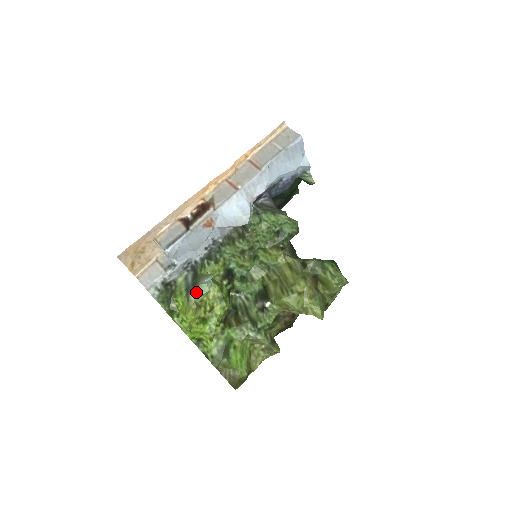
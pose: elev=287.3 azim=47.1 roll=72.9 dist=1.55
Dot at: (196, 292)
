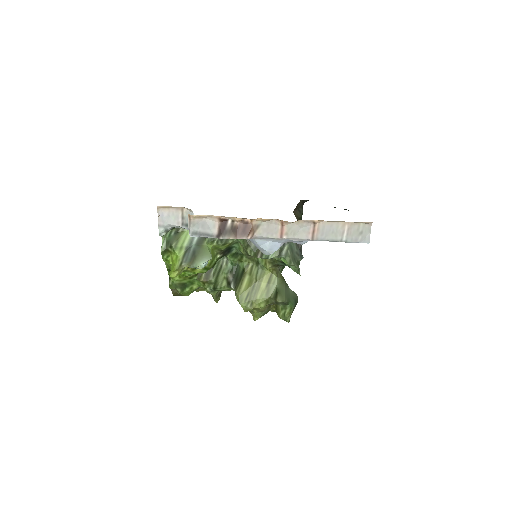
Dot at: (190, 267)
